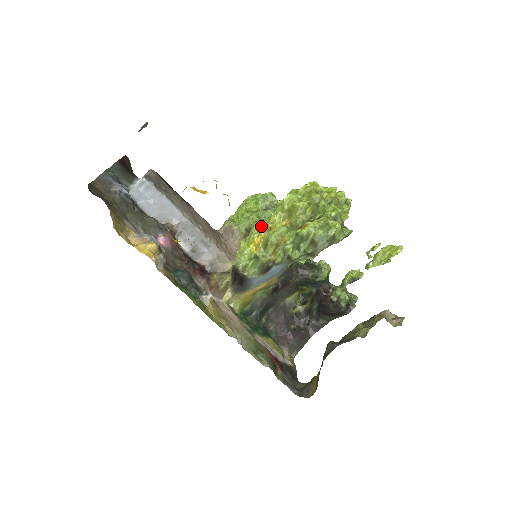
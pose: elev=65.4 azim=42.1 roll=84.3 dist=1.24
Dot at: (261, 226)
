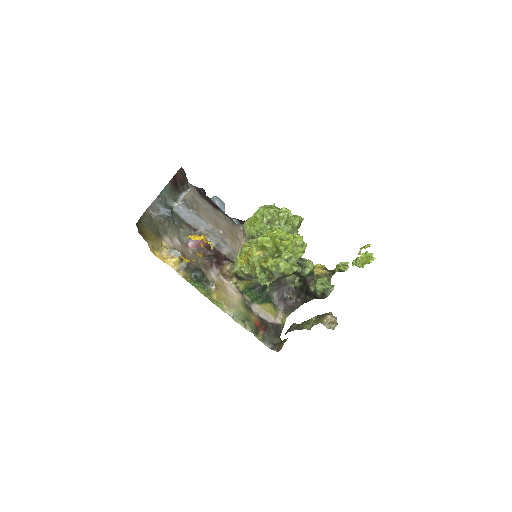
Dot at: (246, 250)
